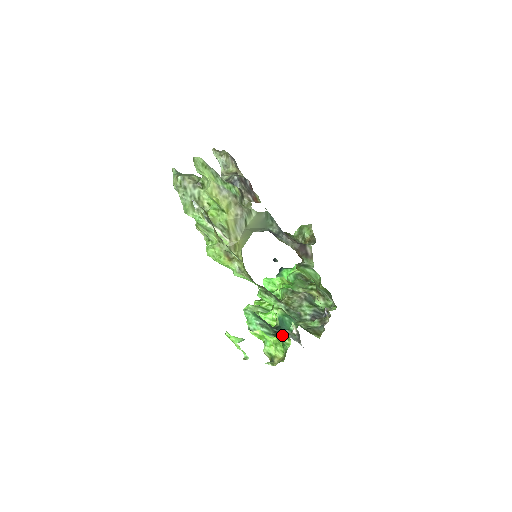
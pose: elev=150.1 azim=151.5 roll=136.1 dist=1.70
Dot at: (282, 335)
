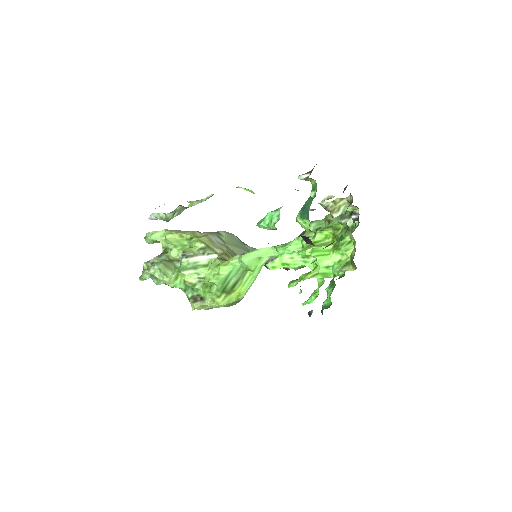
Dot at: (334, 243)
